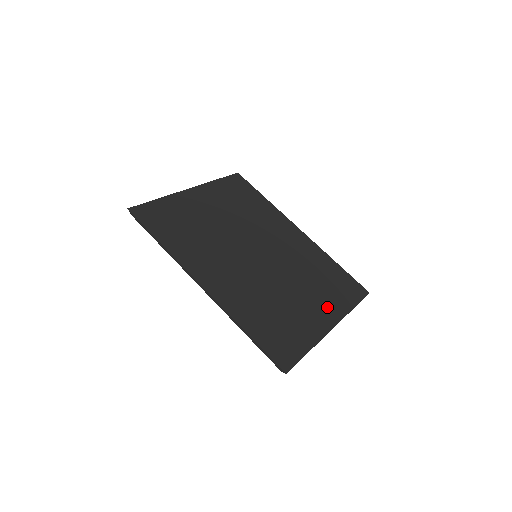
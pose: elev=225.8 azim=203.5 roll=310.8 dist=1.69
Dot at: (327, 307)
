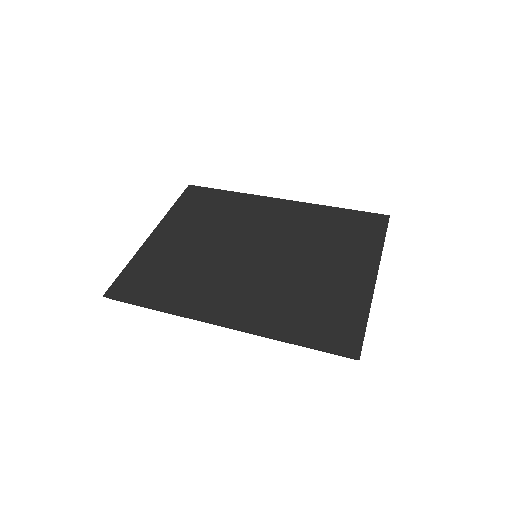
Dot at: (357, 260)
